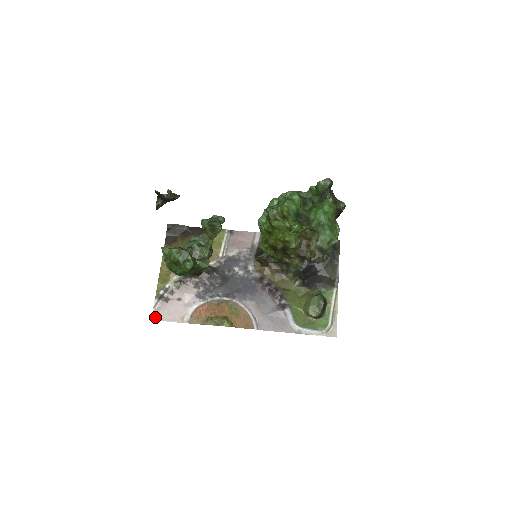
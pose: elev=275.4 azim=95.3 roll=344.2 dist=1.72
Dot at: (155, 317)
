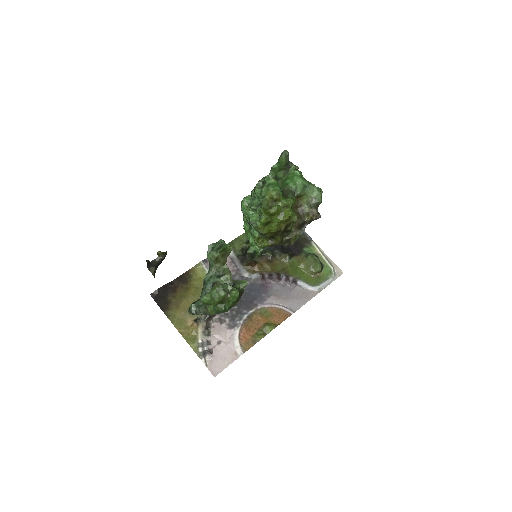
Dot at: (215, 372)
